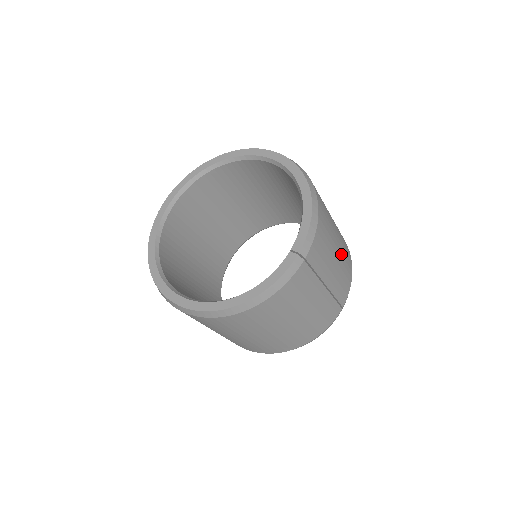
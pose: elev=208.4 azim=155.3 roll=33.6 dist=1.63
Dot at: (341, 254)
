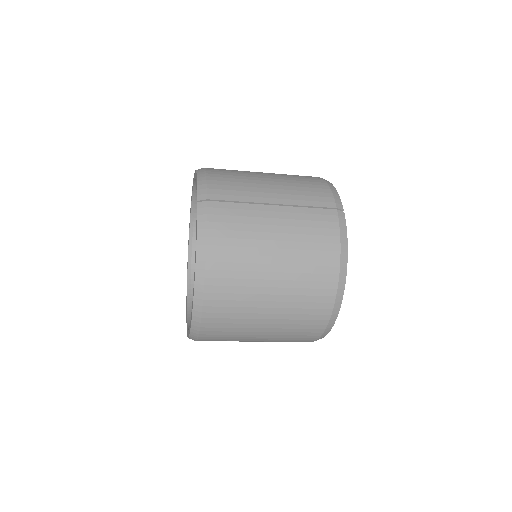
Dot at: (283, 180)
